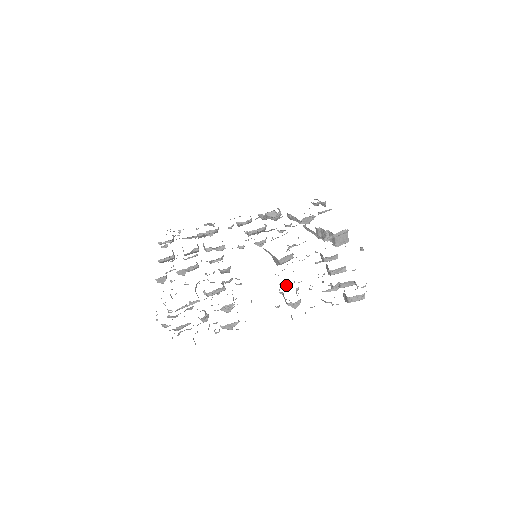
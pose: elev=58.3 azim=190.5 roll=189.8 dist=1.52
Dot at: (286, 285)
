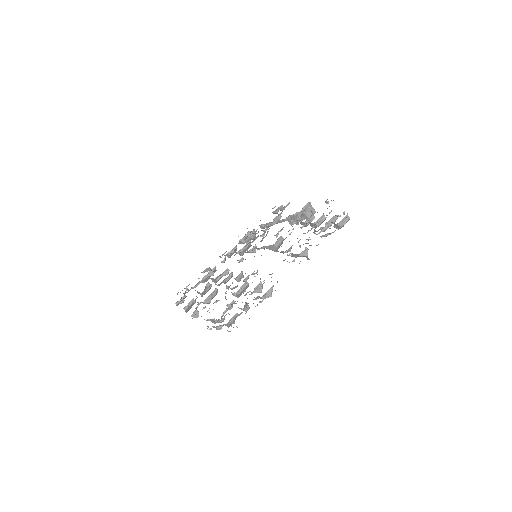
Dot at: occluded
